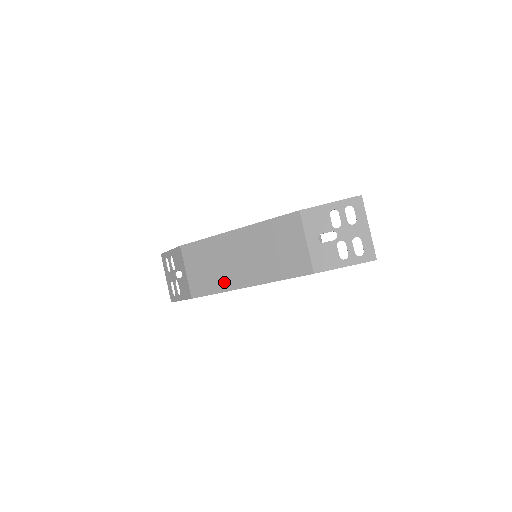
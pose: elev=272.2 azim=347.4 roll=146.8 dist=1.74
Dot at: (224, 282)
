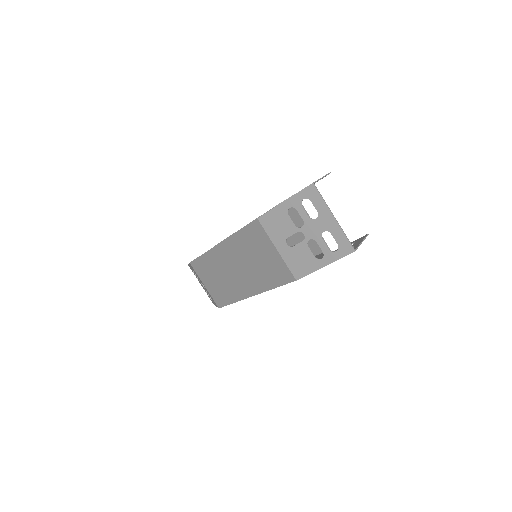
Dot at: (233, 293)
